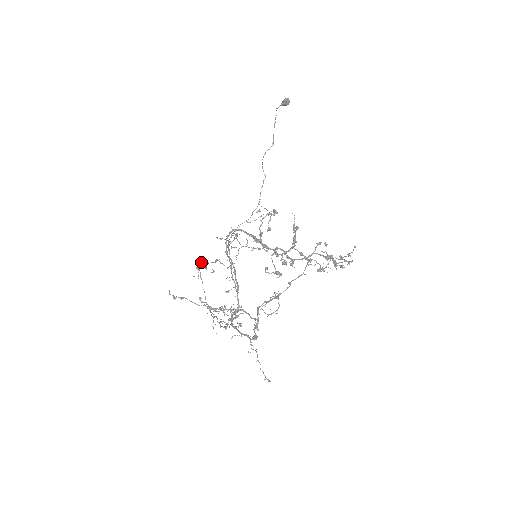
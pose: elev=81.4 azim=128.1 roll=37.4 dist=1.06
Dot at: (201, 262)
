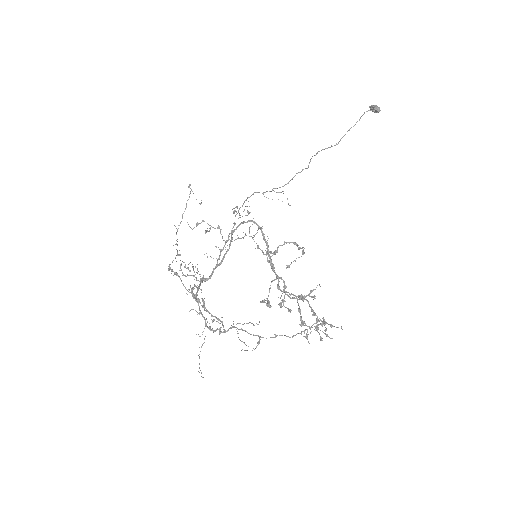
Dot at: (204, 221)
